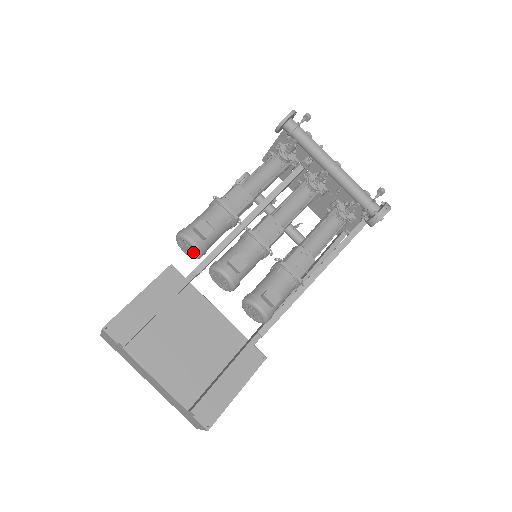
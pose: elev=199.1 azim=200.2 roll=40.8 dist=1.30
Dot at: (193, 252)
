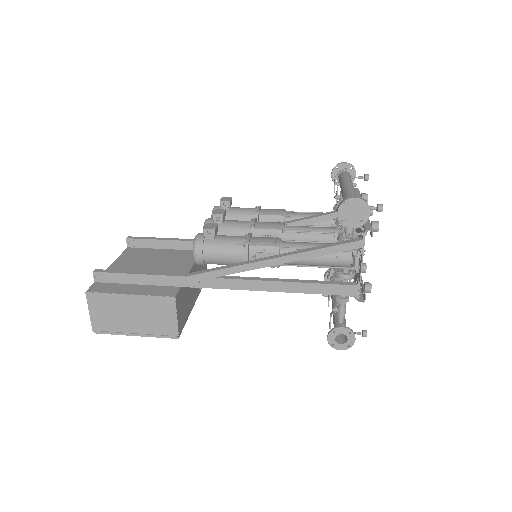
Dot at: occluded
